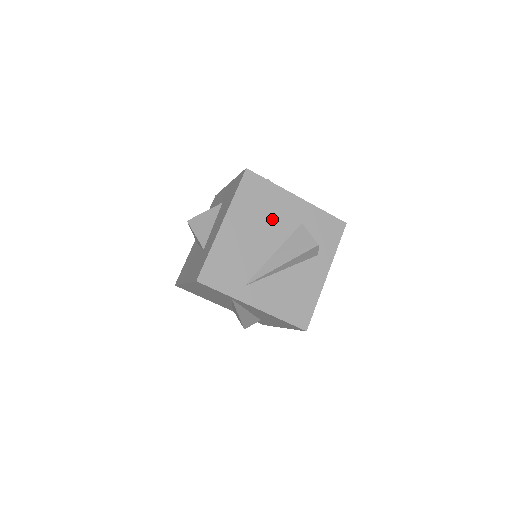
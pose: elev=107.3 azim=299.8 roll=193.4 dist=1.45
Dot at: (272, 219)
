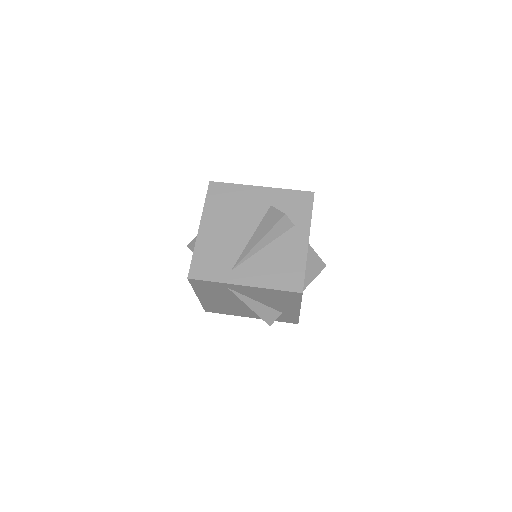
Dot at: (242, 211)
